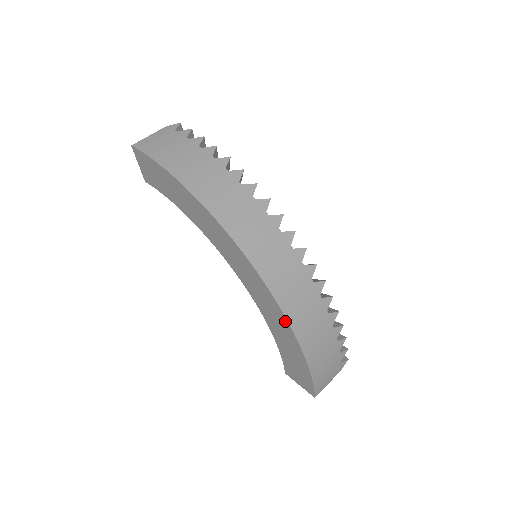
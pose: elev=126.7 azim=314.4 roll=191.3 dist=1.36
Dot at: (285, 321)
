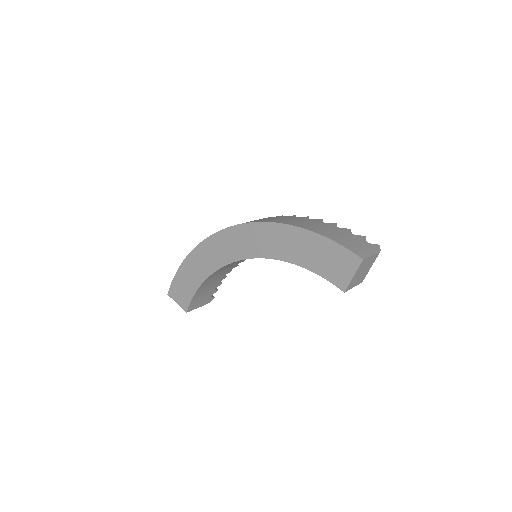
Dot at: (273, 226)
